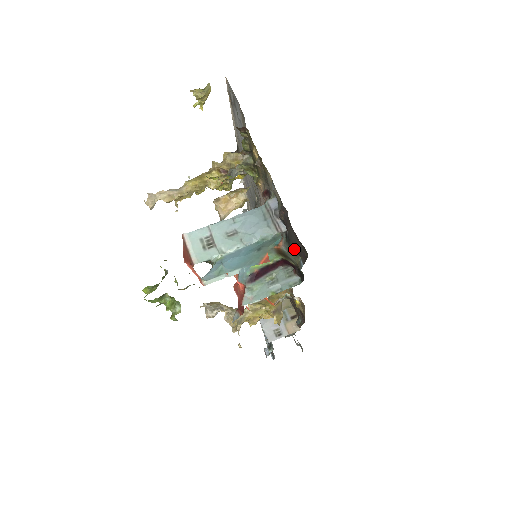
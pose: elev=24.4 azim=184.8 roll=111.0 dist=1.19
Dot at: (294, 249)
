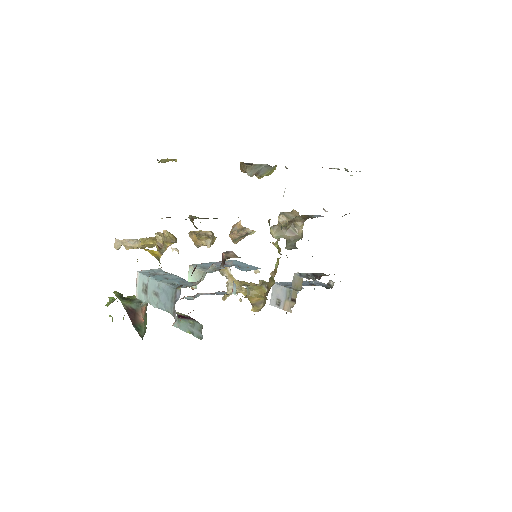
Dot at: occluded
